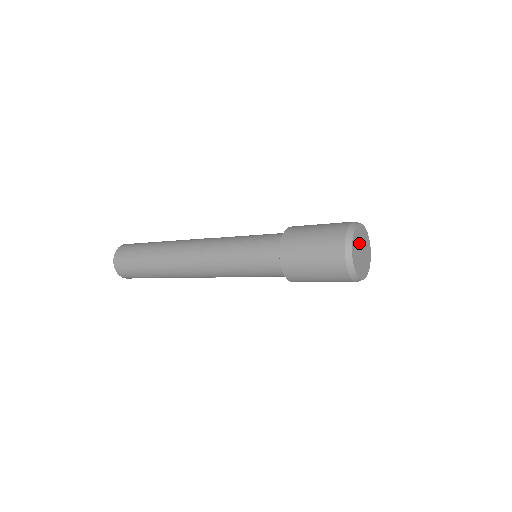
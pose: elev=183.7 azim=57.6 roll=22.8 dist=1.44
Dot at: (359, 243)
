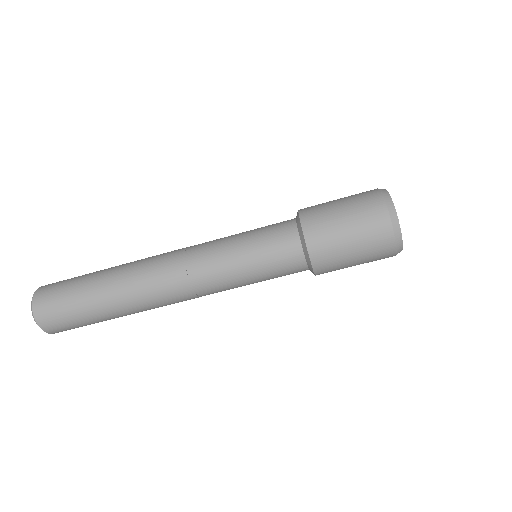
Dot at: occluded
